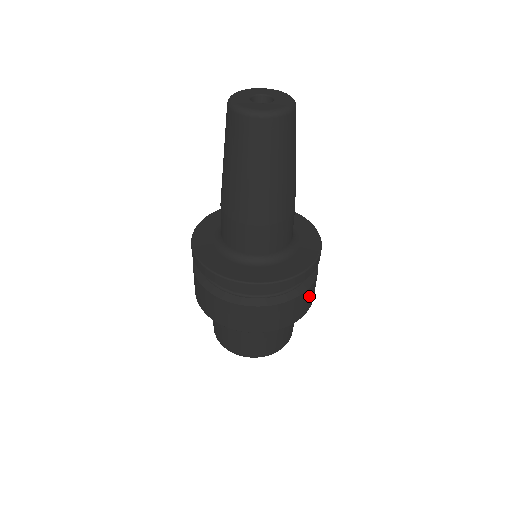
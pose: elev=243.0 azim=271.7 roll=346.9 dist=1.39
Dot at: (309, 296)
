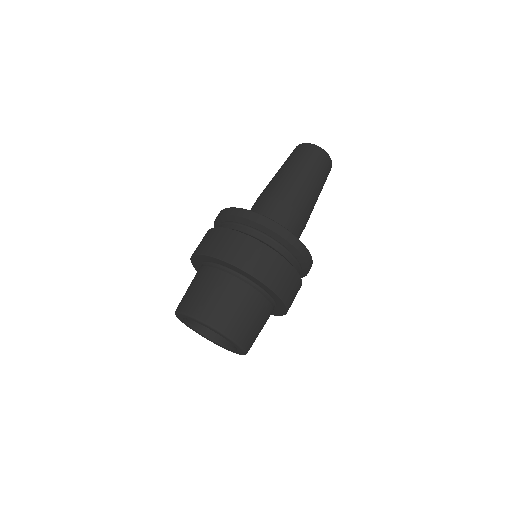
Dot at: (292, 283)
